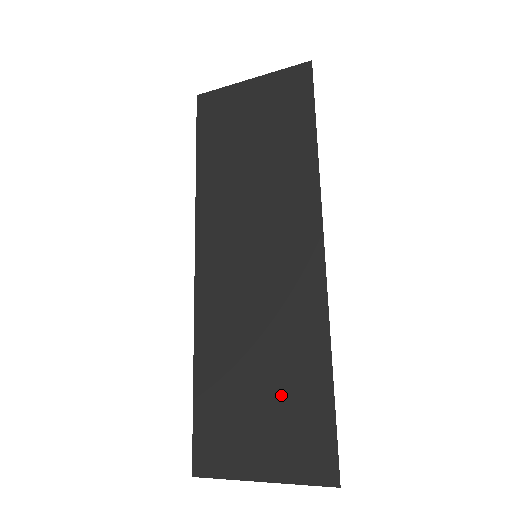
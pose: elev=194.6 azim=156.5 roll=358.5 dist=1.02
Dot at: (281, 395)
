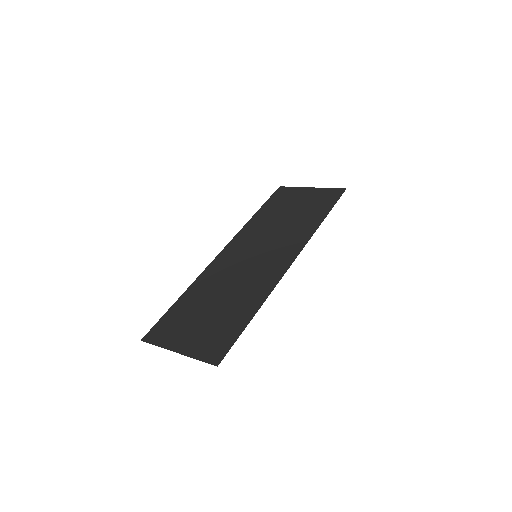
Dot at: (220, 317)
